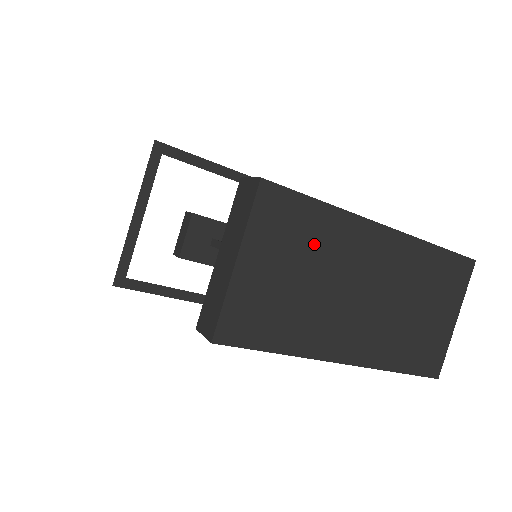
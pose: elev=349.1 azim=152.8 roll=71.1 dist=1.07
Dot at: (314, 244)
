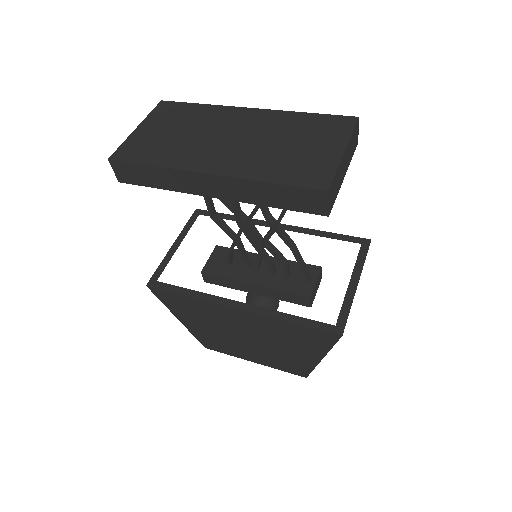
Dot at: (191, 119)
